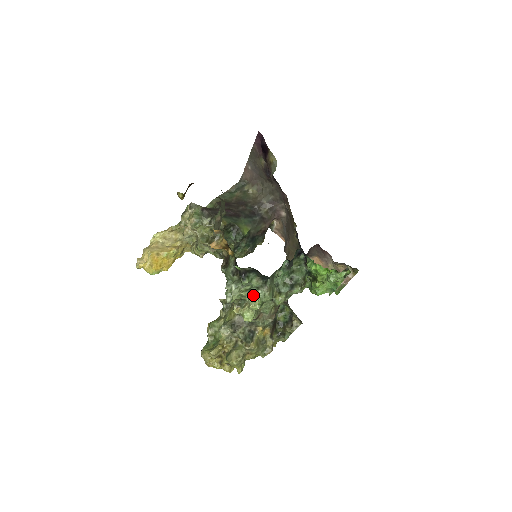
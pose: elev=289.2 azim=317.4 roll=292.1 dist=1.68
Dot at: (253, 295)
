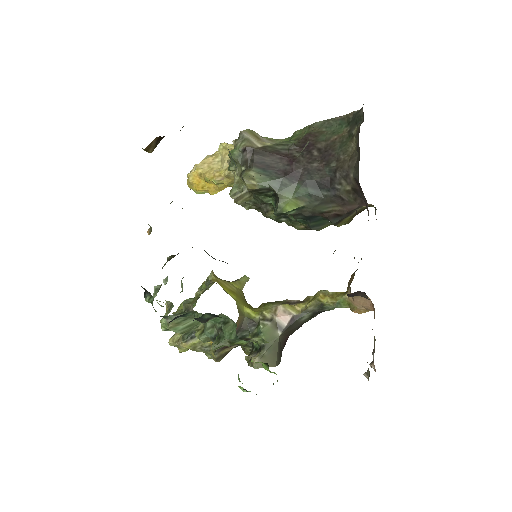
Dot at: (169, 312)
